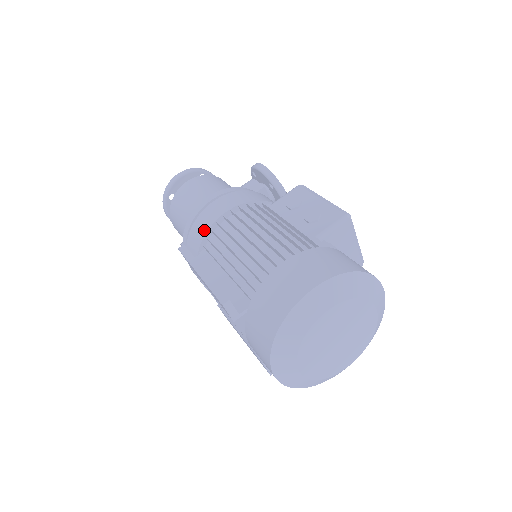
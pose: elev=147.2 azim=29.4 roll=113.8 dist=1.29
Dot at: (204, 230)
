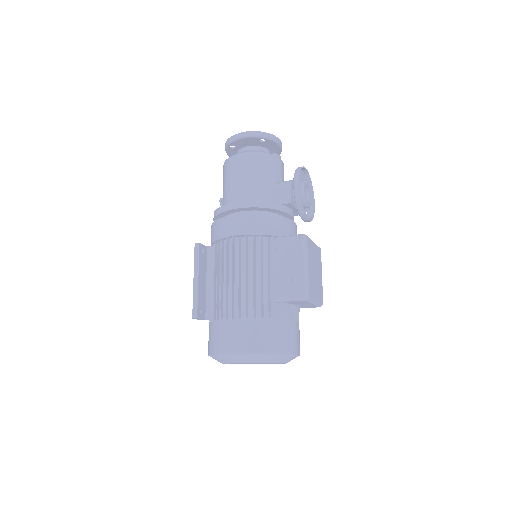
Dot at: (218, 236)
